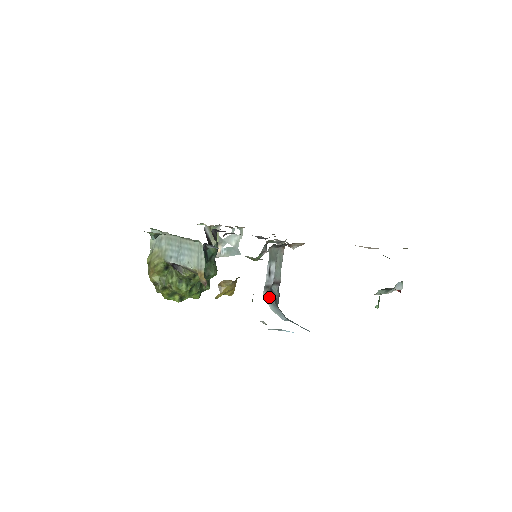
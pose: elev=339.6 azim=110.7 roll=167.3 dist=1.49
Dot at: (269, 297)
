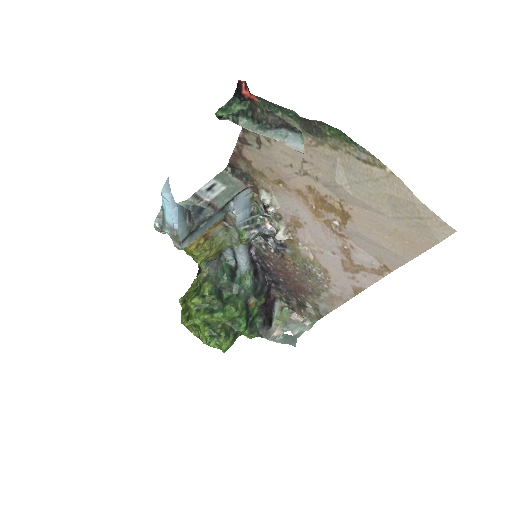
Dot at: (191, 204)
